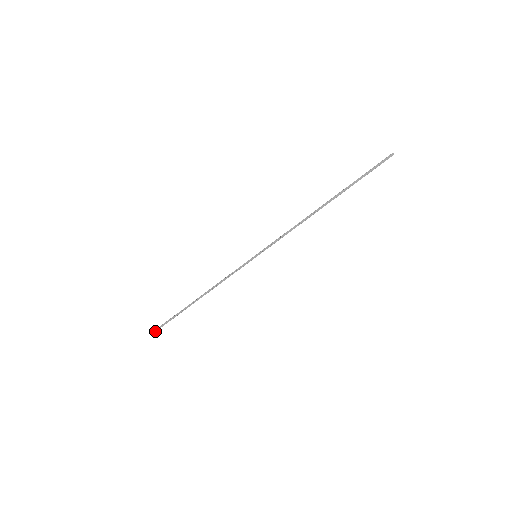
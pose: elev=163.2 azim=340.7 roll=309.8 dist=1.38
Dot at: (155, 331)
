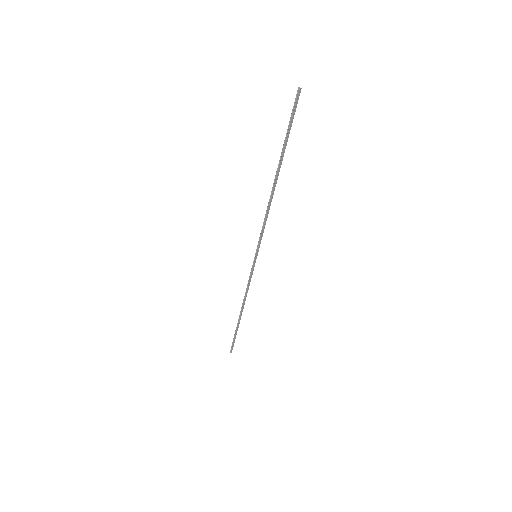
Dot at: occluded
